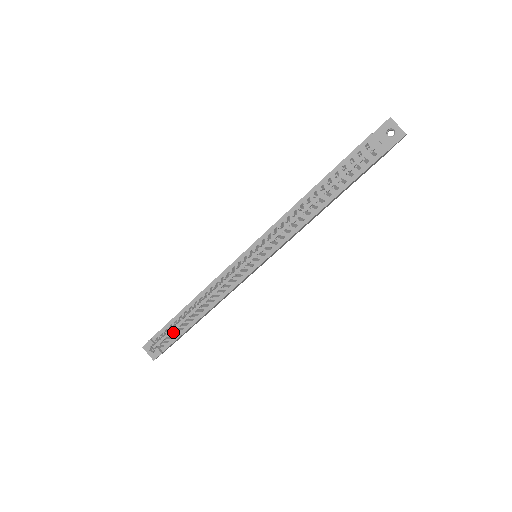
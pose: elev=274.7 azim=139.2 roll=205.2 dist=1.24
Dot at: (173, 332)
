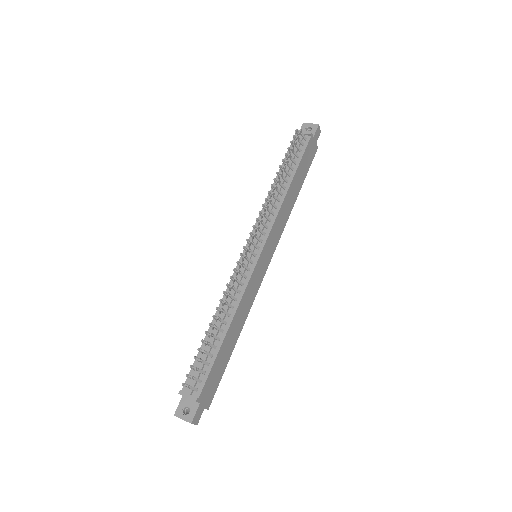
Dot at: (202, 351)
